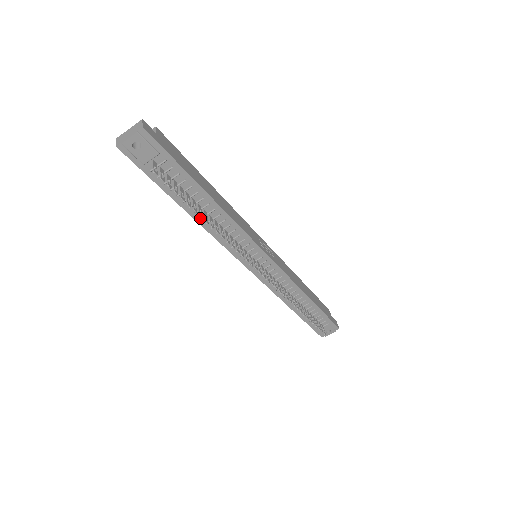
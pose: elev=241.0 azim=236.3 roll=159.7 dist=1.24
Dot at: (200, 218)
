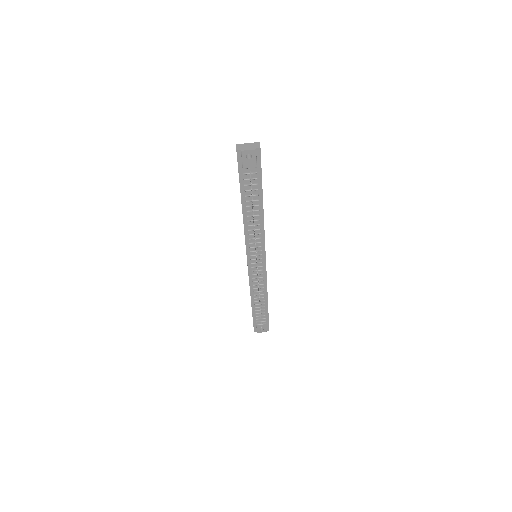
Dot at: (247, 216)
